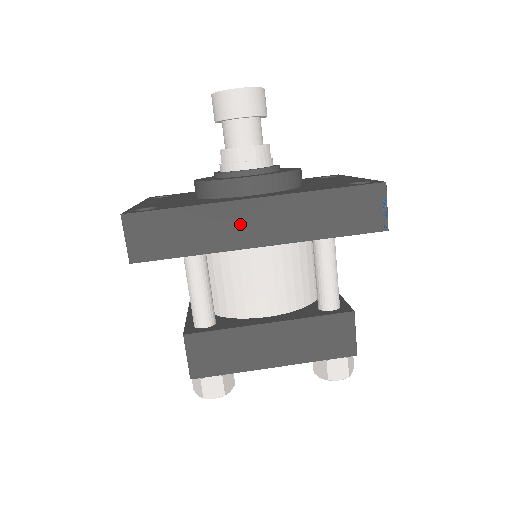
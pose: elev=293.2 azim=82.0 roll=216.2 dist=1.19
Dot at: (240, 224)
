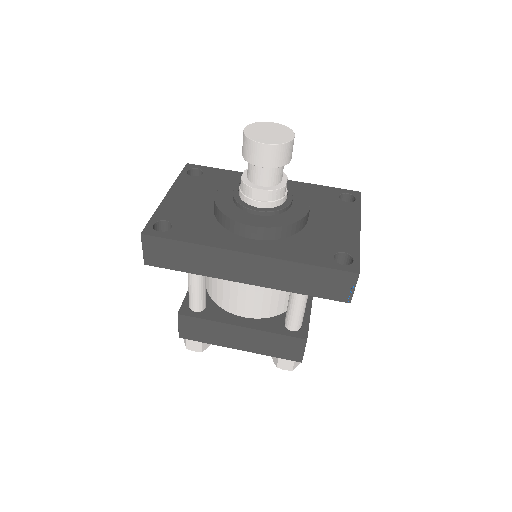
Dot at: (231, 265)
